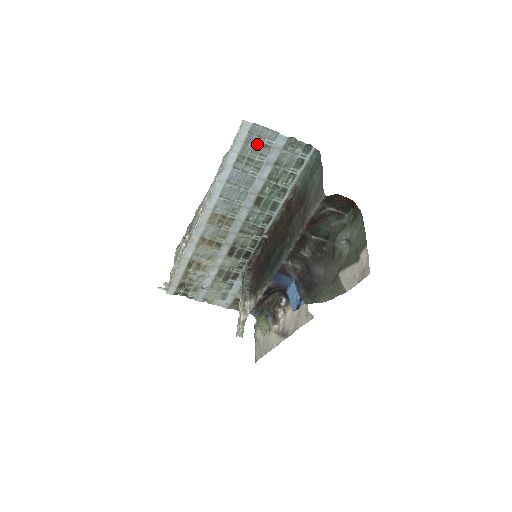
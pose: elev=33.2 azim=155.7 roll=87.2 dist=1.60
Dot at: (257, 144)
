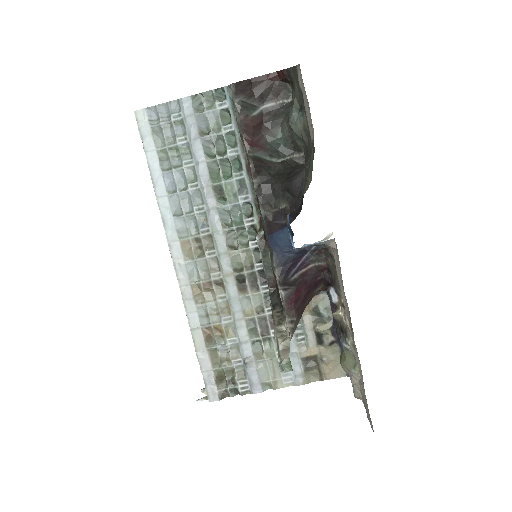
Dot at: (167, 128)
